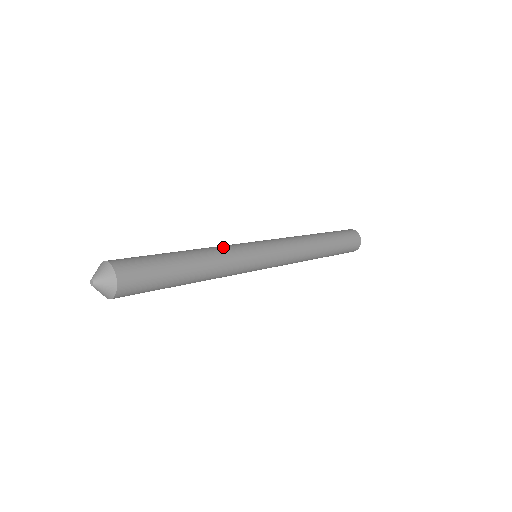
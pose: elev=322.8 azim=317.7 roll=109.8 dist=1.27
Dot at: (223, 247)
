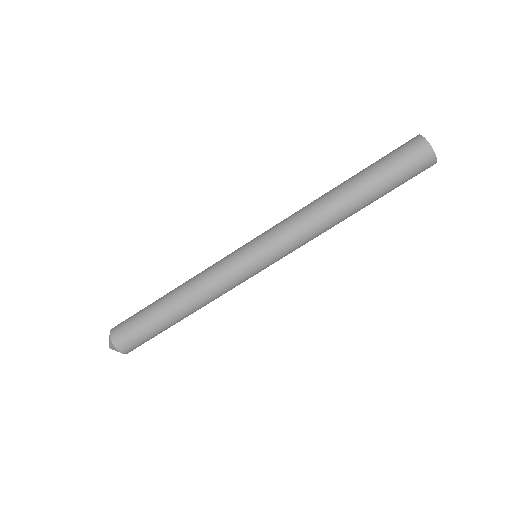
Dot at: (205, 273)
